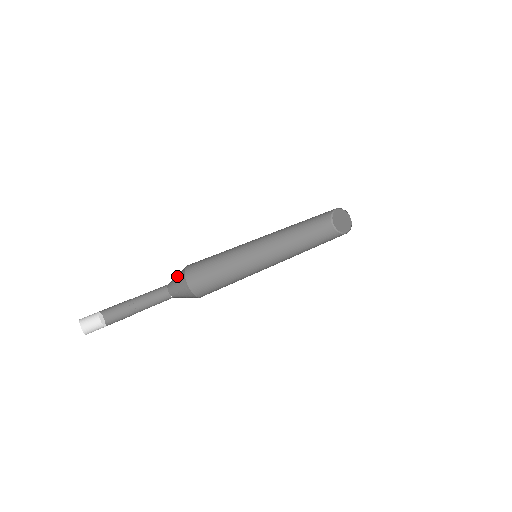
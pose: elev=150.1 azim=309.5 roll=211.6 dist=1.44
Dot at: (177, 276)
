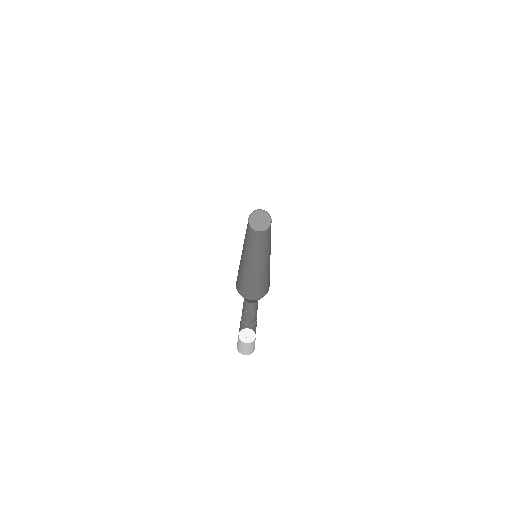
Dot at: occluded
